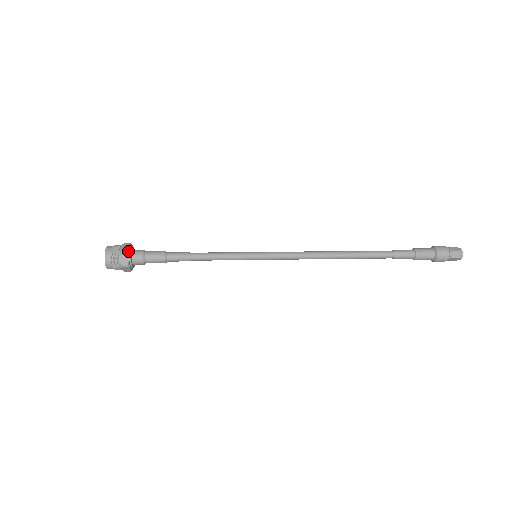
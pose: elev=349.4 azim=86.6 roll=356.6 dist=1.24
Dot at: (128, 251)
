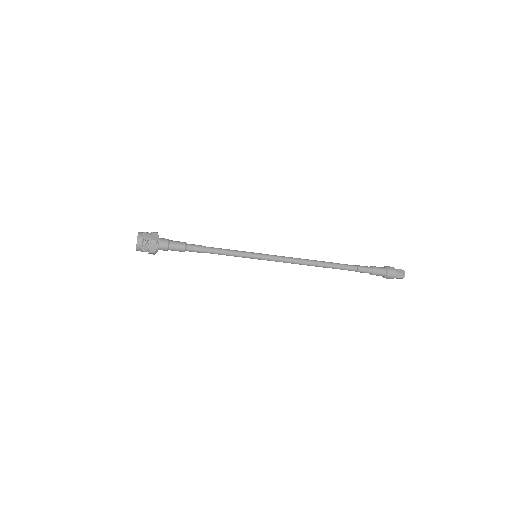
Dot at: occluded
